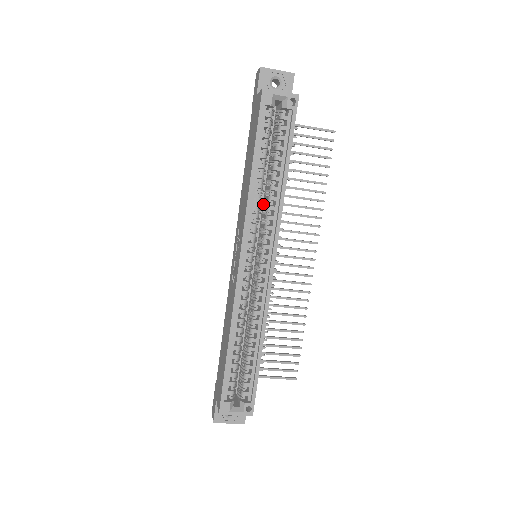
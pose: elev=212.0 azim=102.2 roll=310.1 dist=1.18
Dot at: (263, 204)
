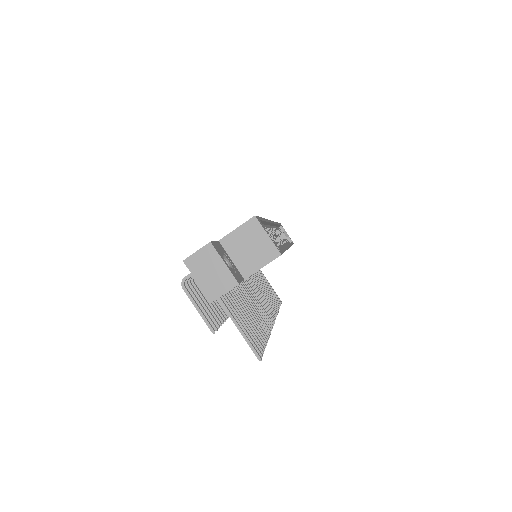
Dot at: occluded
